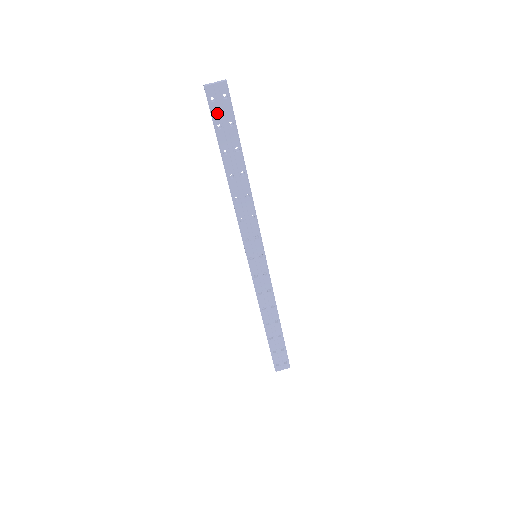
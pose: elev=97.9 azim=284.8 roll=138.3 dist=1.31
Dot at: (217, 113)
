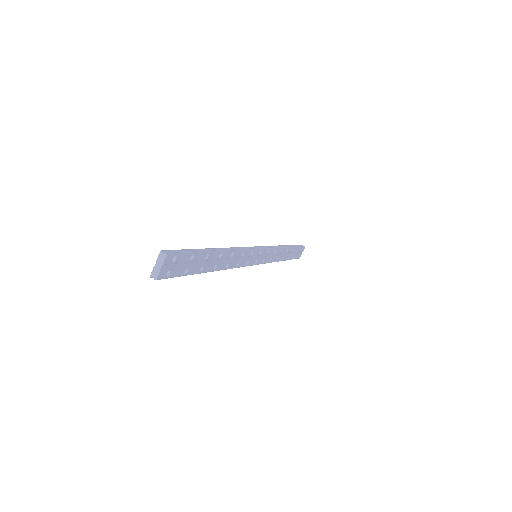
Dot at: (178, 271)
